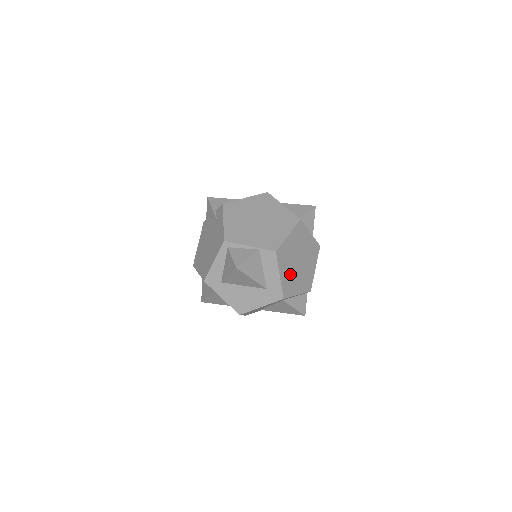
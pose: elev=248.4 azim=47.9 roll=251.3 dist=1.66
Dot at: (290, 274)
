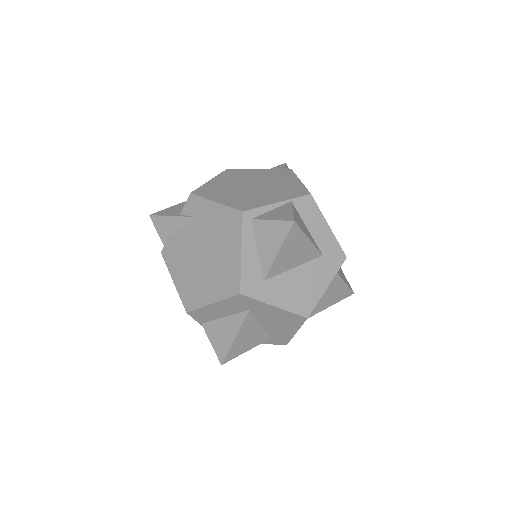
Dot at: occluded
